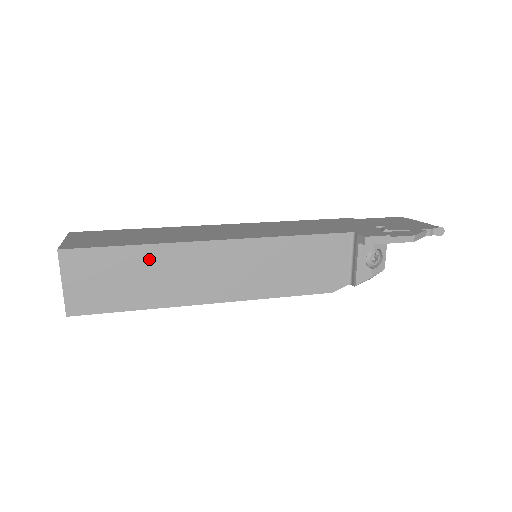
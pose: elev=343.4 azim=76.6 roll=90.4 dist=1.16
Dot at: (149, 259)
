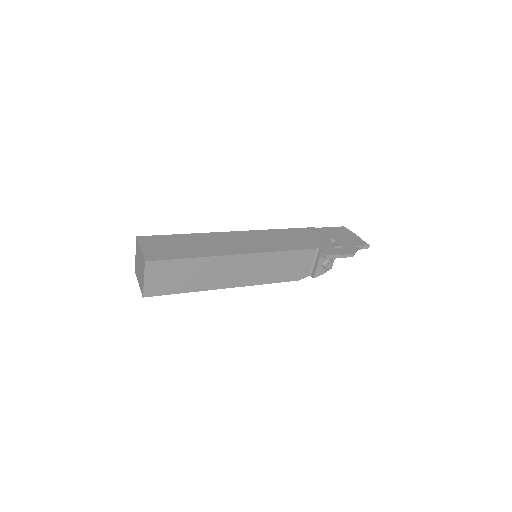
Dot at: (198, 265)
